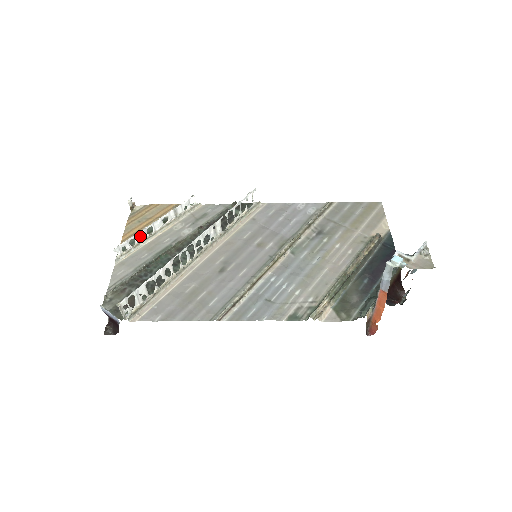
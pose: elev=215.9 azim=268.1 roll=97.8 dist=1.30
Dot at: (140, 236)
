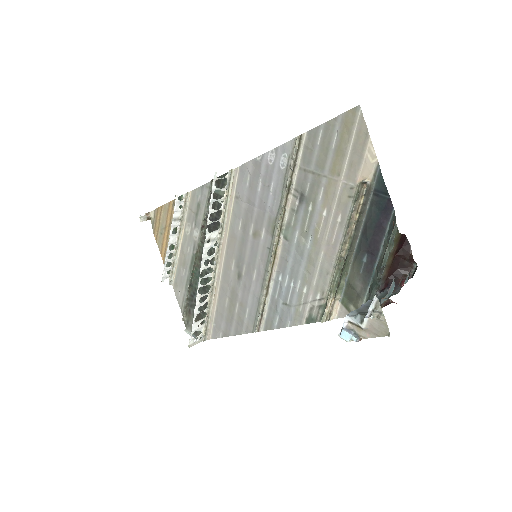
Dot at: occluded
